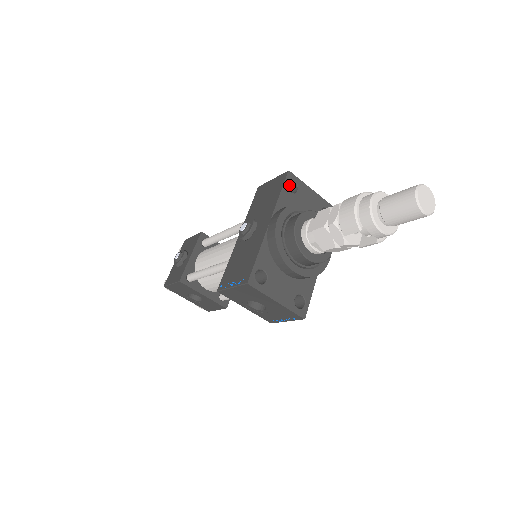
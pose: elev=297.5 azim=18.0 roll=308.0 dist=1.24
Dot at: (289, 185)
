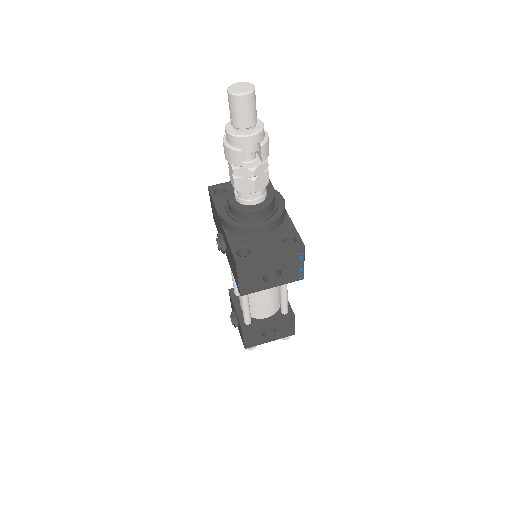
Dot at: (220, 194)
